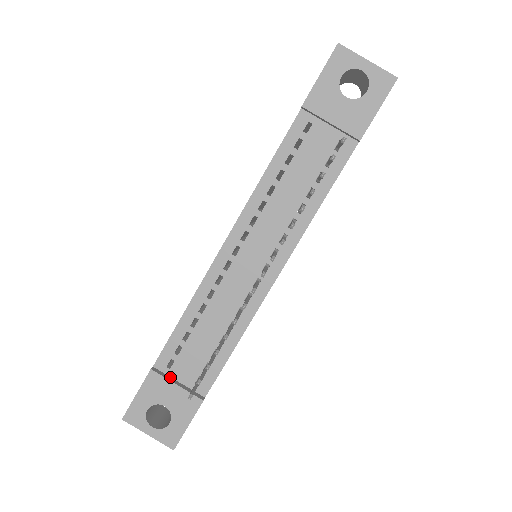
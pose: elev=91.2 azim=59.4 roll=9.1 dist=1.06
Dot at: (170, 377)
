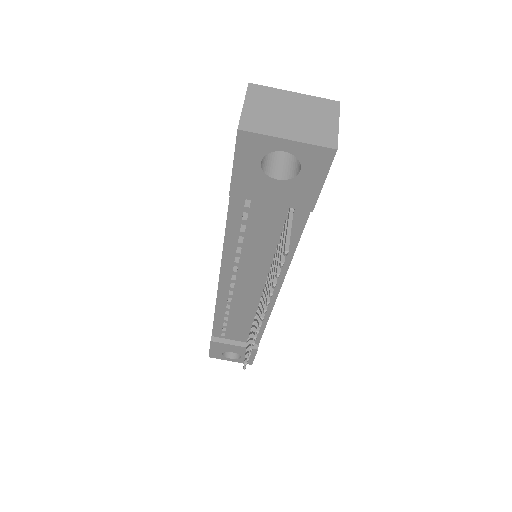
Dot at: (227, 339)
